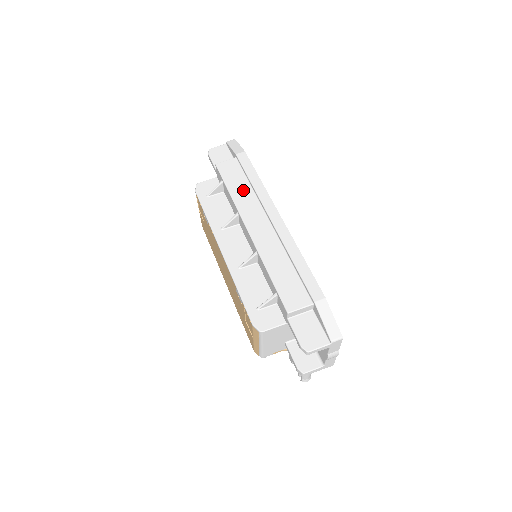
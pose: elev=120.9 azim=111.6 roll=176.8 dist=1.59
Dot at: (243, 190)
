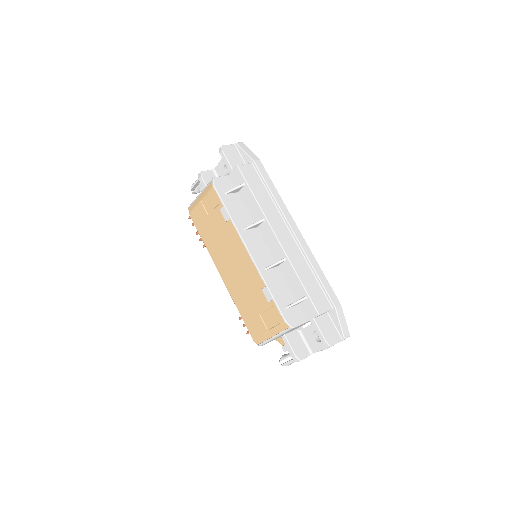
Dot at: (265, 198)
